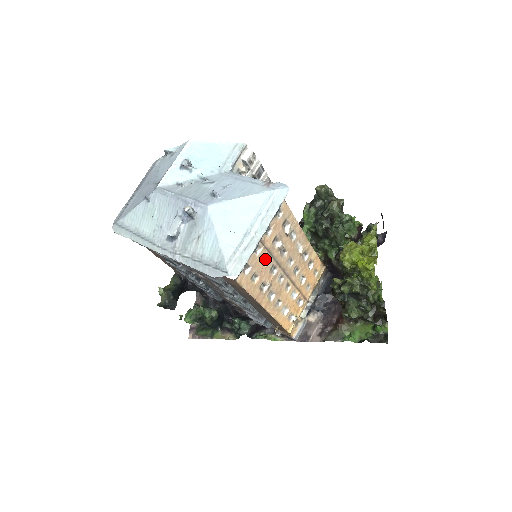
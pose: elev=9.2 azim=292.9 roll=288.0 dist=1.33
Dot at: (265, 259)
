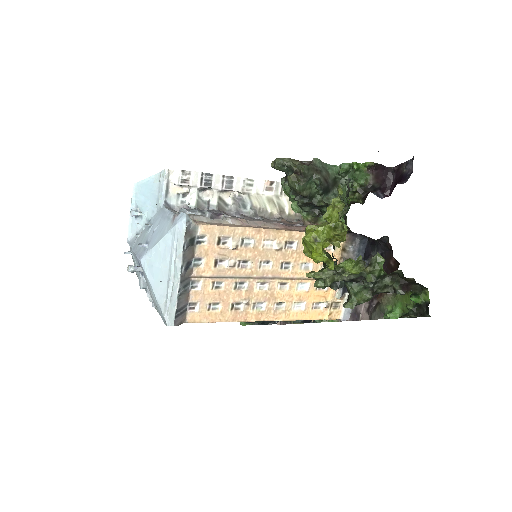
Dot at: (218, 284)
